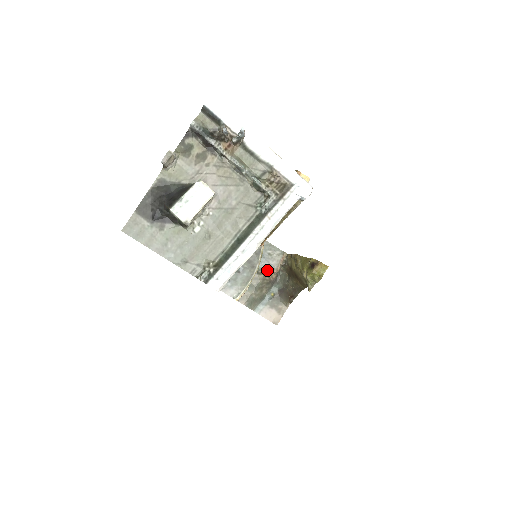
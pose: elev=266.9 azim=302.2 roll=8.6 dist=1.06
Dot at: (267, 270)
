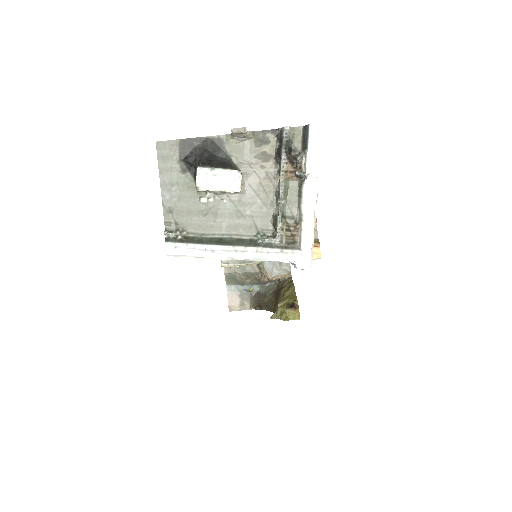
Dot at: (266, 270)
